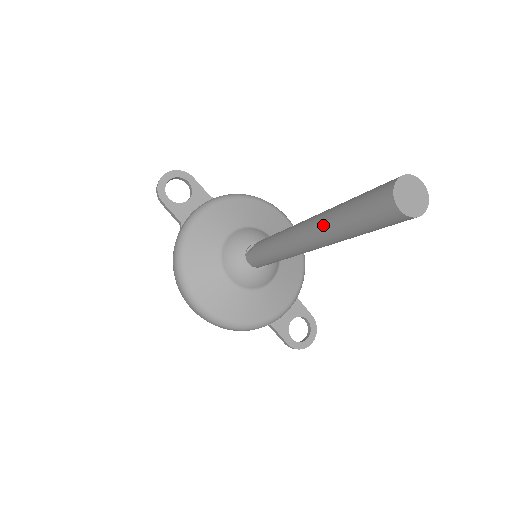
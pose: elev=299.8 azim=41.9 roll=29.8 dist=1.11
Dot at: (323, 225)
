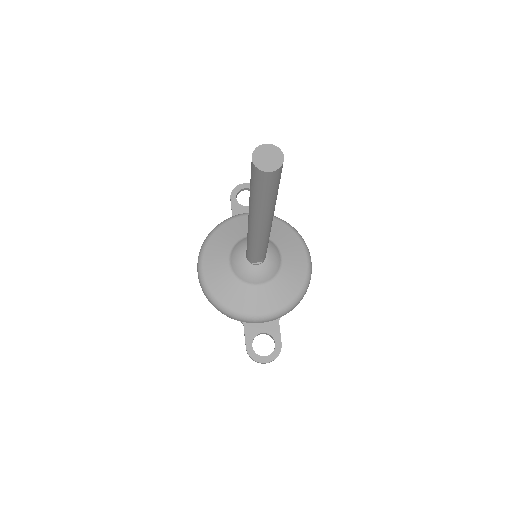
Dot at: occluded
